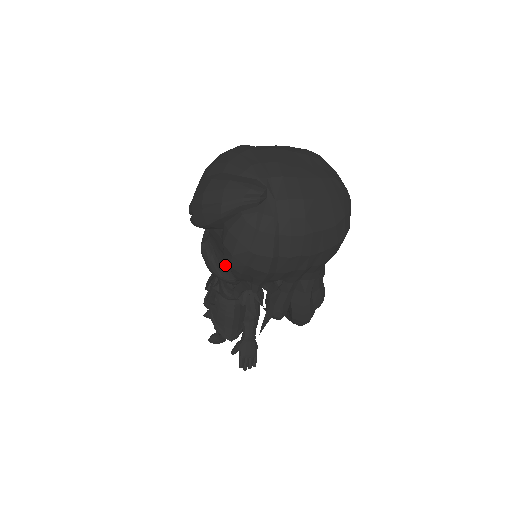
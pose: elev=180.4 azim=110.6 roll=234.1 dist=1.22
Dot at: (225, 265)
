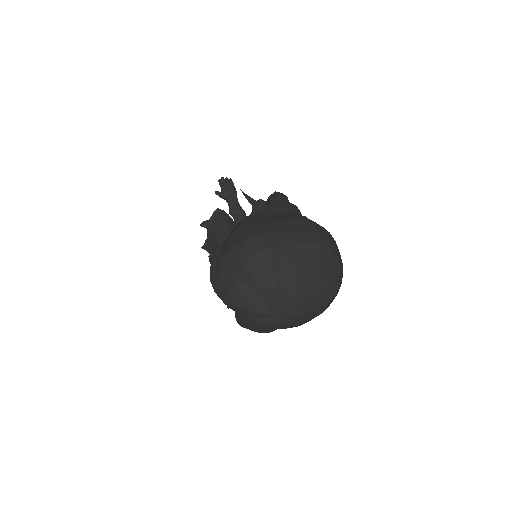
Dot at: occluded
